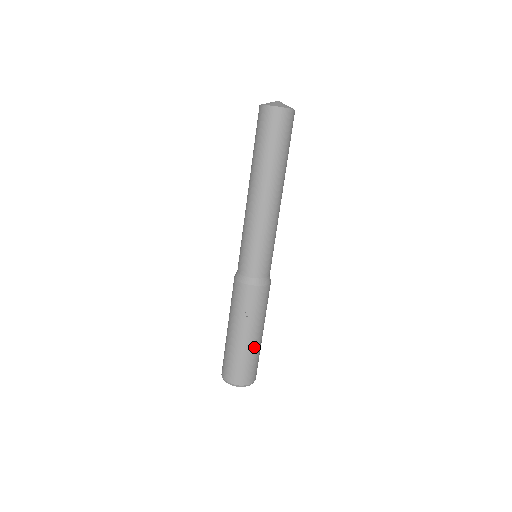
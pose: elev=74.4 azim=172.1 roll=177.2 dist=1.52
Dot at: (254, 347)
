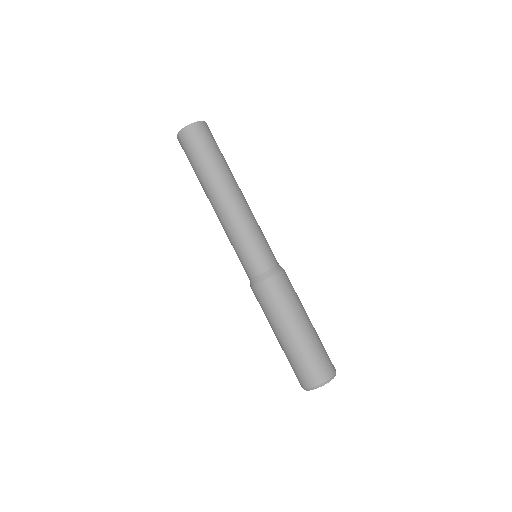
Dot at: (310, 336)
